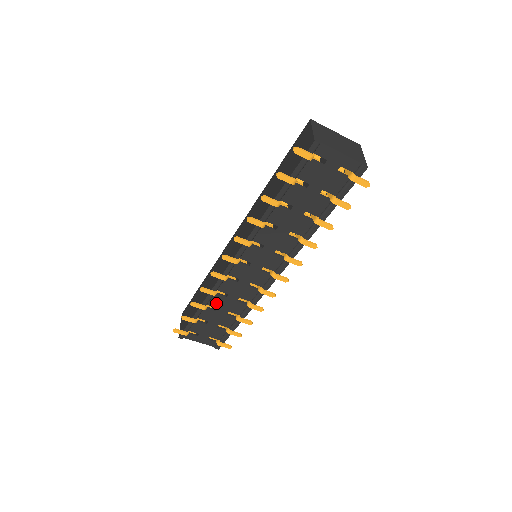
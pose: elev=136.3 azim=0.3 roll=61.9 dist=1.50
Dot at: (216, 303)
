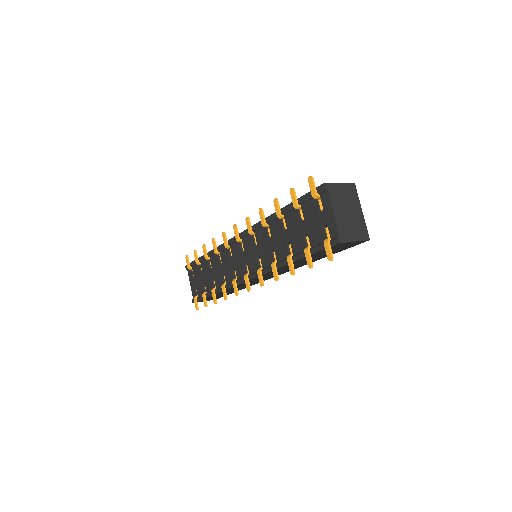
Dot at: (214, 262)
